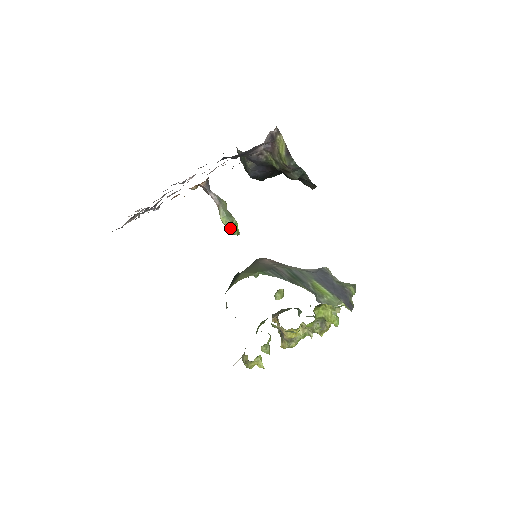
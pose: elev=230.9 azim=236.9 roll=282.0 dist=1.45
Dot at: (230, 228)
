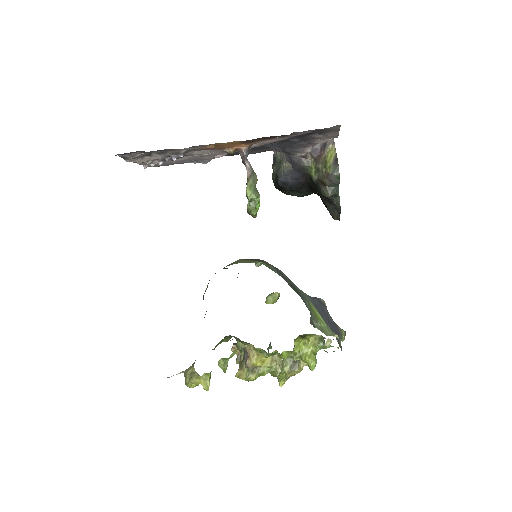
Dot at: (251, 204)
